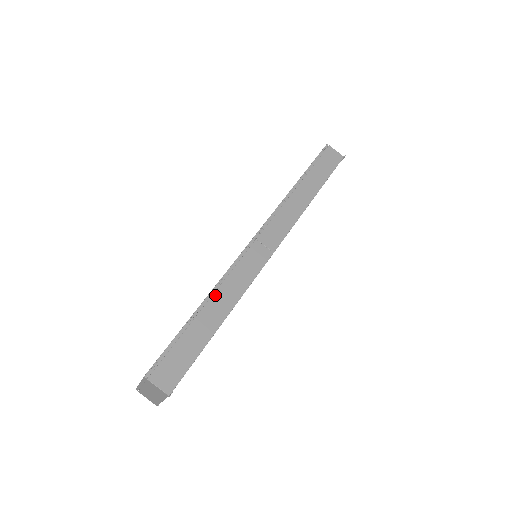
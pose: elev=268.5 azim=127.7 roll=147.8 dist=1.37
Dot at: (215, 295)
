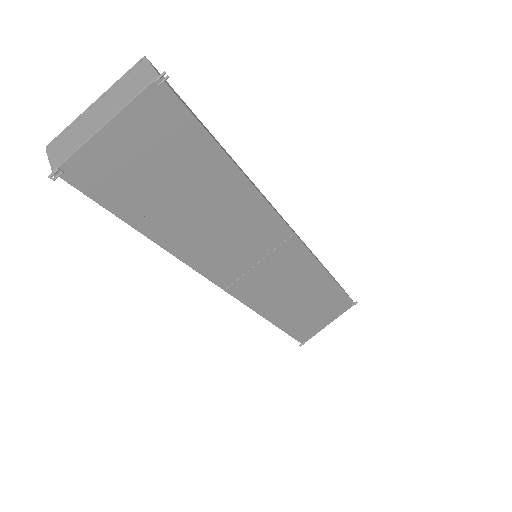
Dot at: occluded
